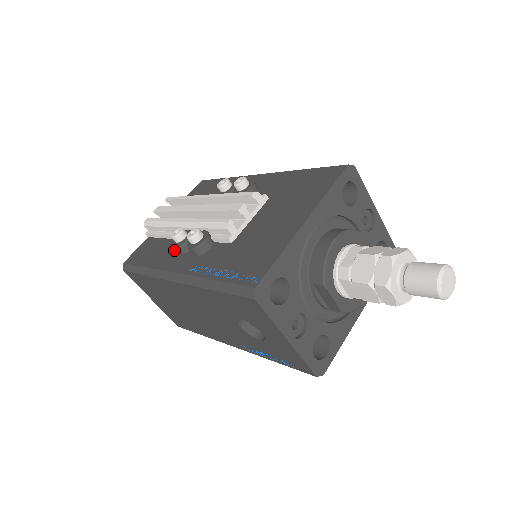
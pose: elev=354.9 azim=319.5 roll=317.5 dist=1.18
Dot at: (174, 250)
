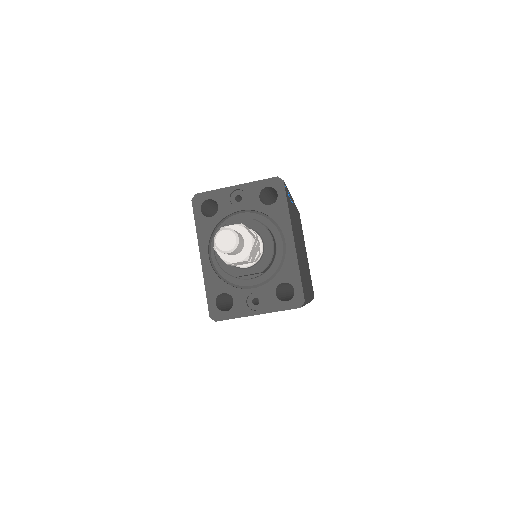
Dot at: occluded
